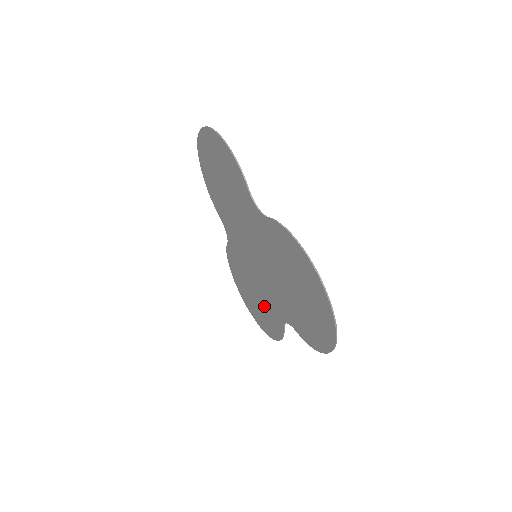
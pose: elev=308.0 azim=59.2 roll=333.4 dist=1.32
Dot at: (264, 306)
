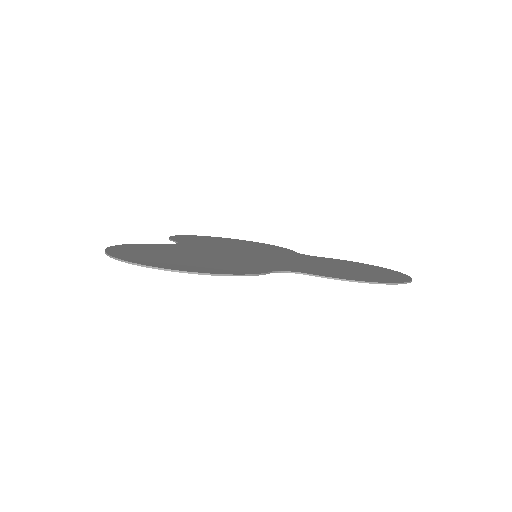
Dot at: occluded
